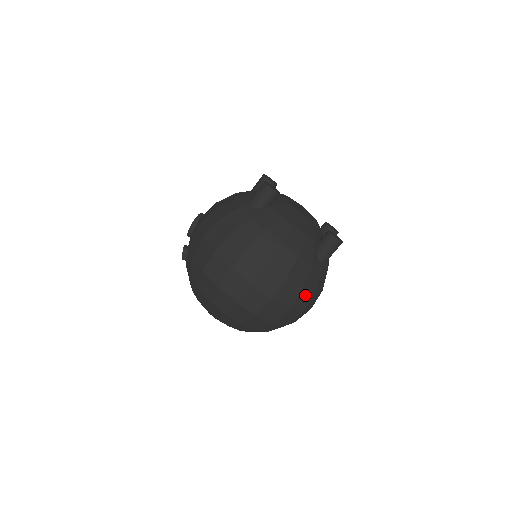
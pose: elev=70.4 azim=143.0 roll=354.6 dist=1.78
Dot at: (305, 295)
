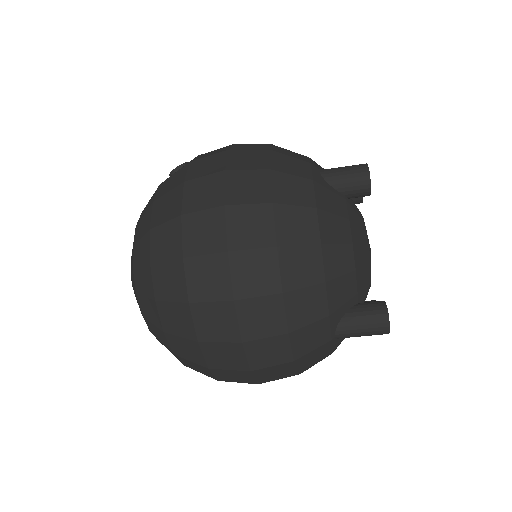
Dot at: (277, 348)
